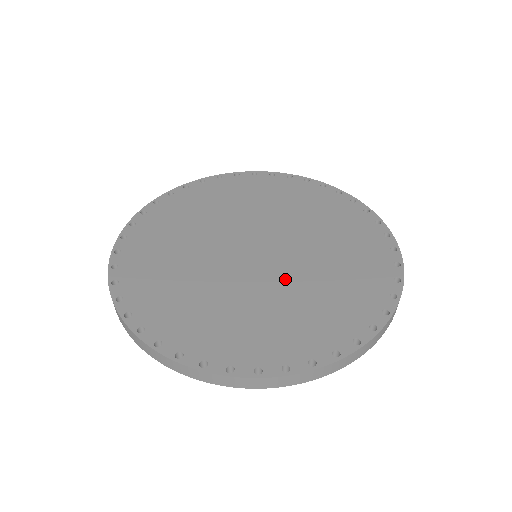
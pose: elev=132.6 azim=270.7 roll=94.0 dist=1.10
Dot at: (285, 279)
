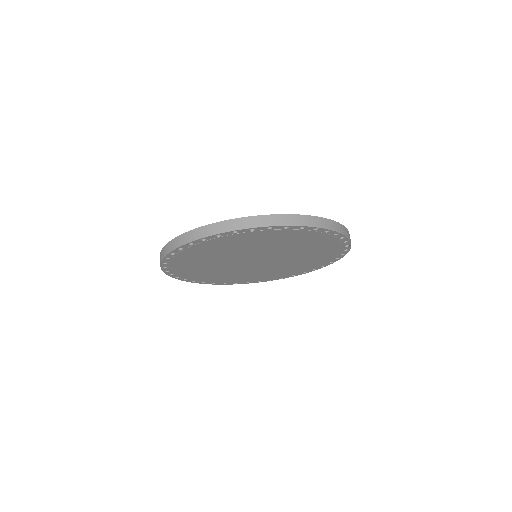
Dot at: occluded
